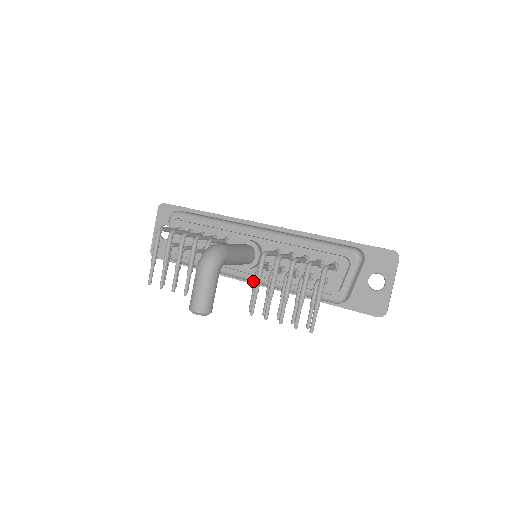
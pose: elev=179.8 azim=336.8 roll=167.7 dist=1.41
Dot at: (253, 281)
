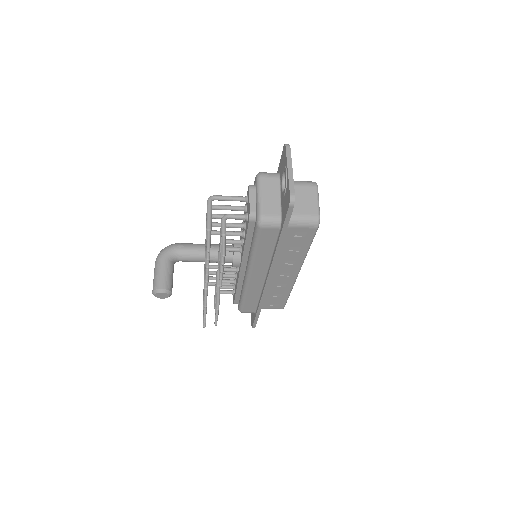
Dot at: (248, 273)
